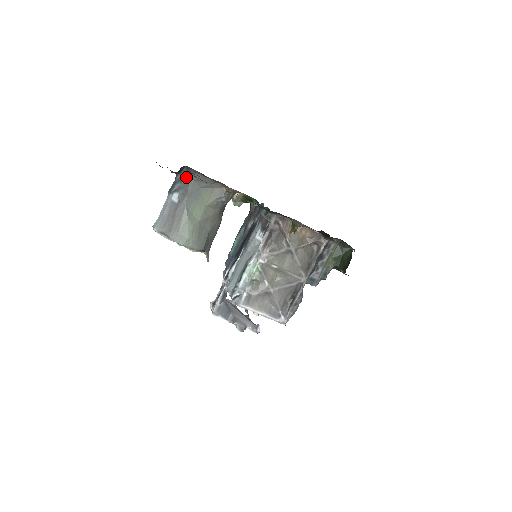
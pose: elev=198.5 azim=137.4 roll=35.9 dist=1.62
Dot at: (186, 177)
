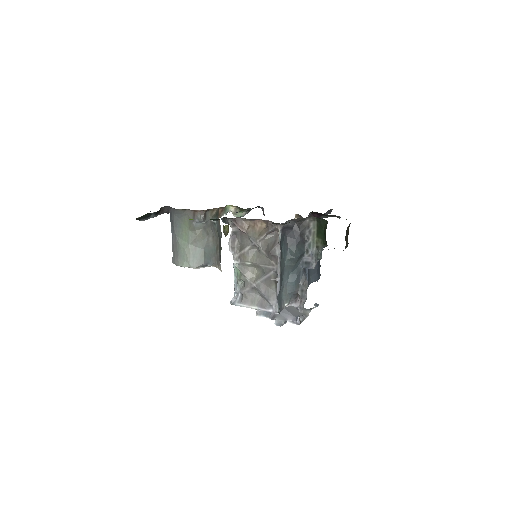
Dot at: (171, 214)
